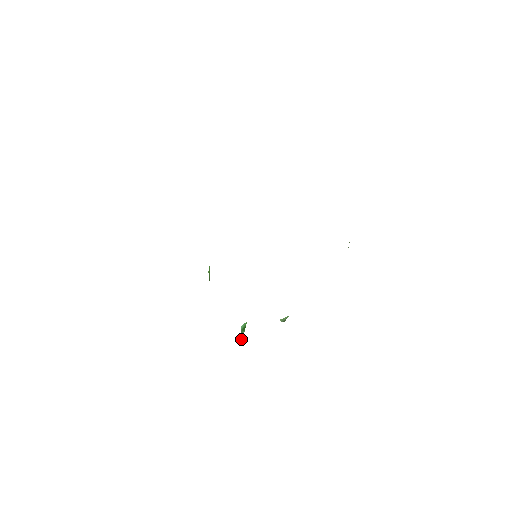
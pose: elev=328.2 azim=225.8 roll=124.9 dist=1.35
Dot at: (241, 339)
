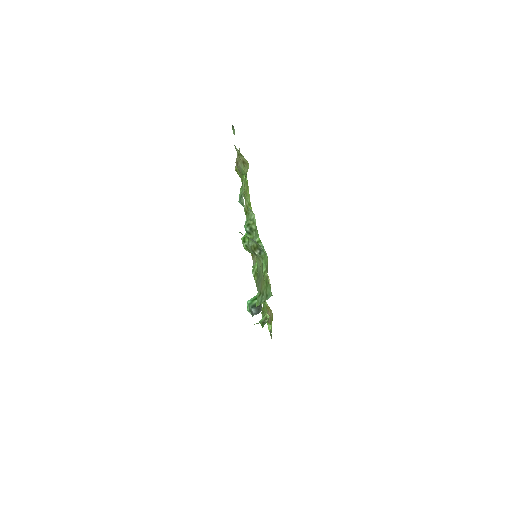
Dot at: (254, 306)
